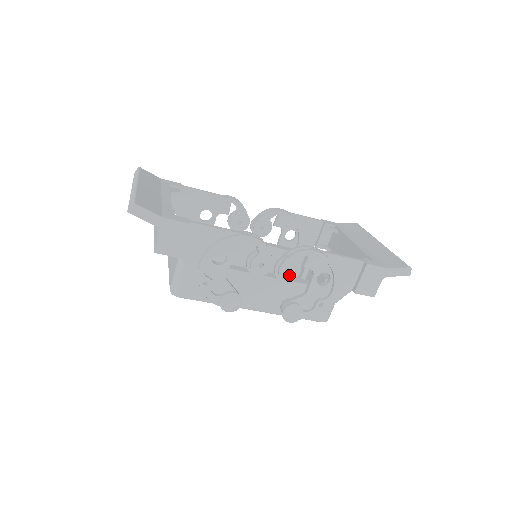
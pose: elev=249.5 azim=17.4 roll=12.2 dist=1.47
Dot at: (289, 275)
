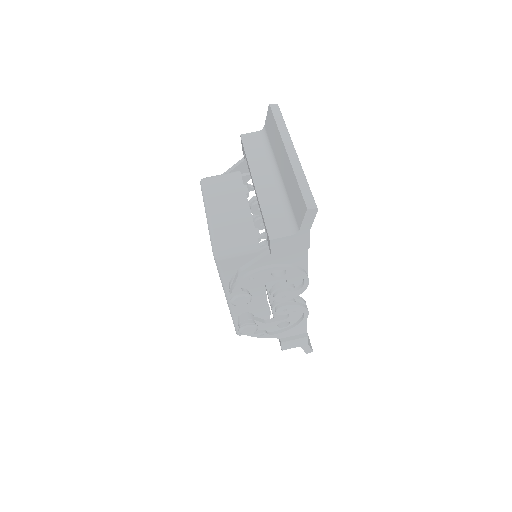
Dot at: (281, 312)
